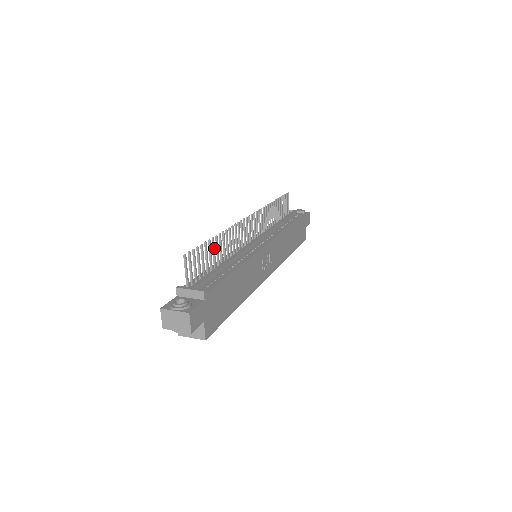
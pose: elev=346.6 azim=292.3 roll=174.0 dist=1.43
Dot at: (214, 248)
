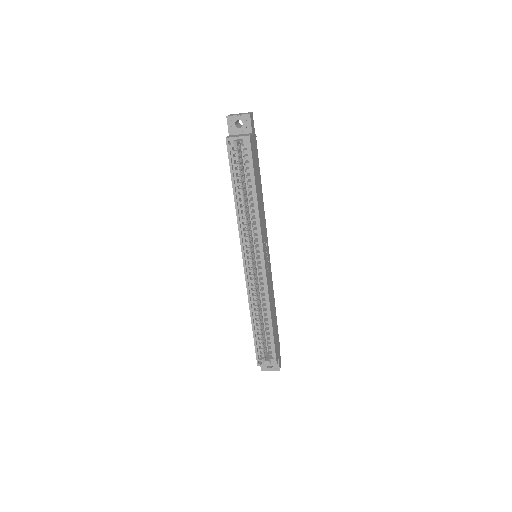
Dot at: occluded
